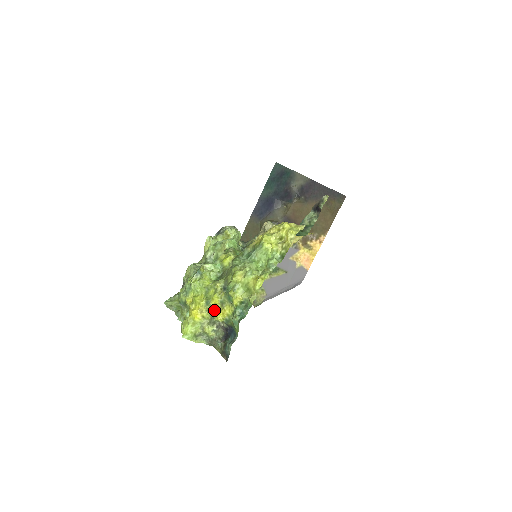
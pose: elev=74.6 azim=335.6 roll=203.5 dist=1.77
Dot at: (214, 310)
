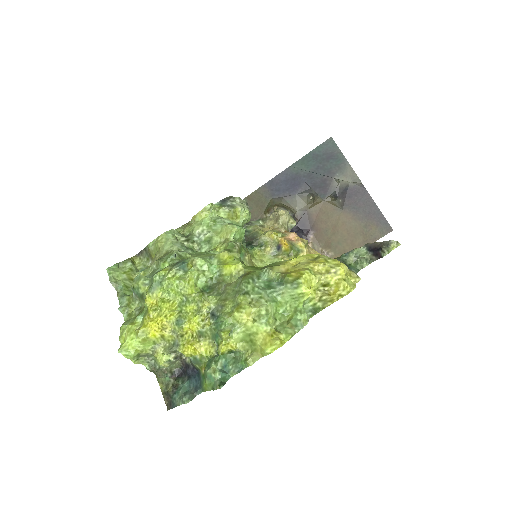
Dot at: (183, 336)
